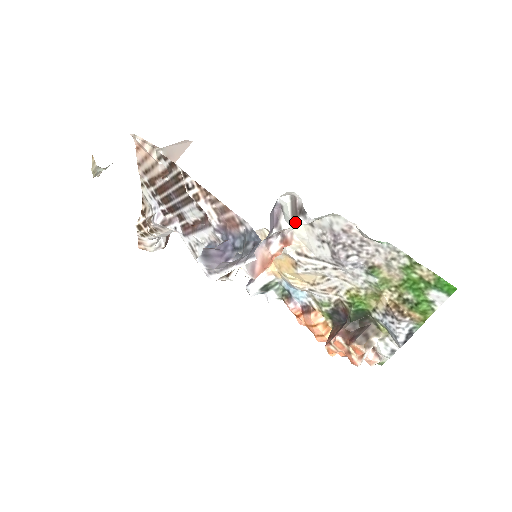
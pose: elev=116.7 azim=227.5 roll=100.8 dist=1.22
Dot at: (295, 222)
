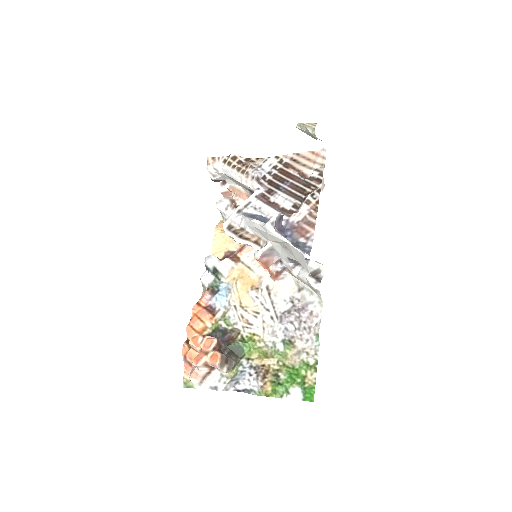
Dot at: (308, 277)
